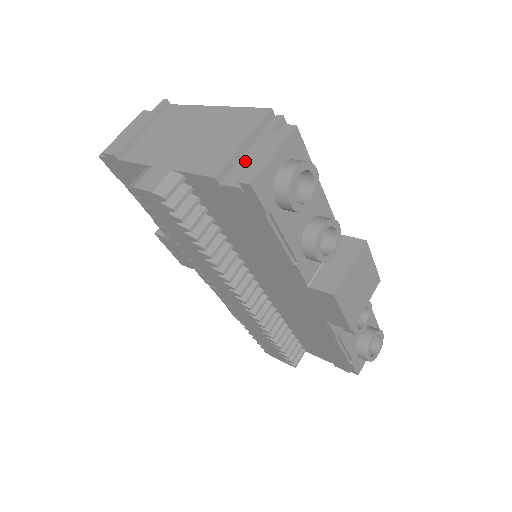
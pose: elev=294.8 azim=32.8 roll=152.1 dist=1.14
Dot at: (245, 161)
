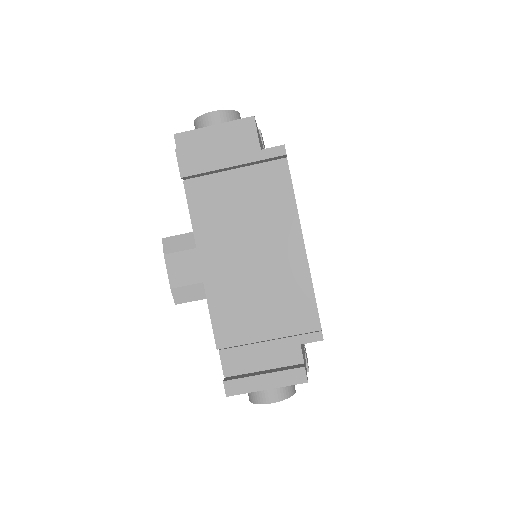
Dot at: (253, 352)
